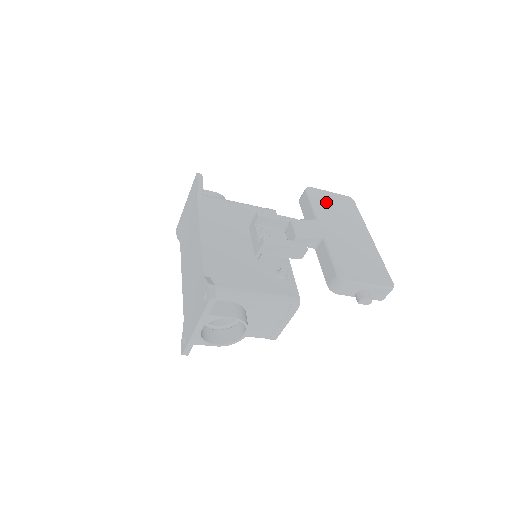
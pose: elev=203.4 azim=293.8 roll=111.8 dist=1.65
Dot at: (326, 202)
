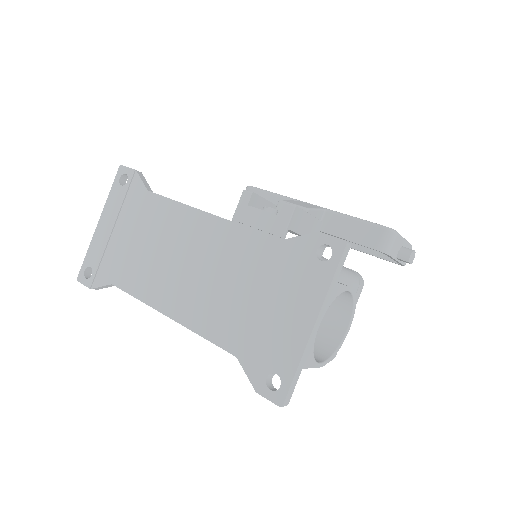
Dot at: occluded
